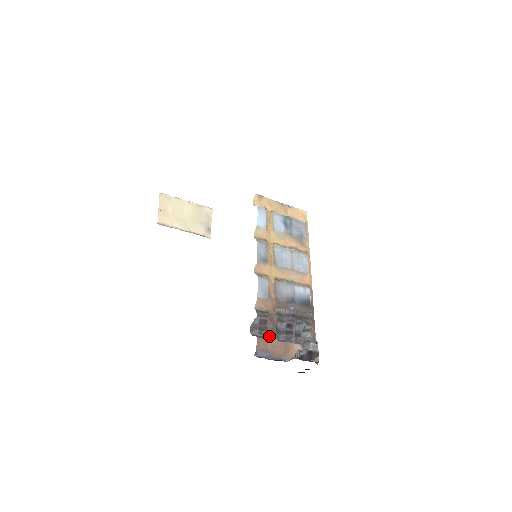
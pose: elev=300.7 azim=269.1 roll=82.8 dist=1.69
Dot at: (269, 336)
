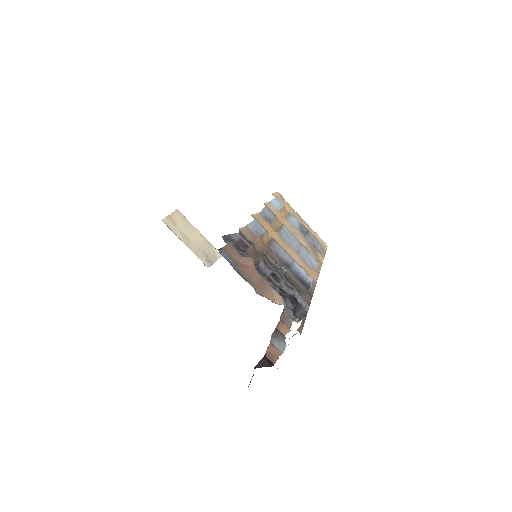
Dot at: (245, 256)
